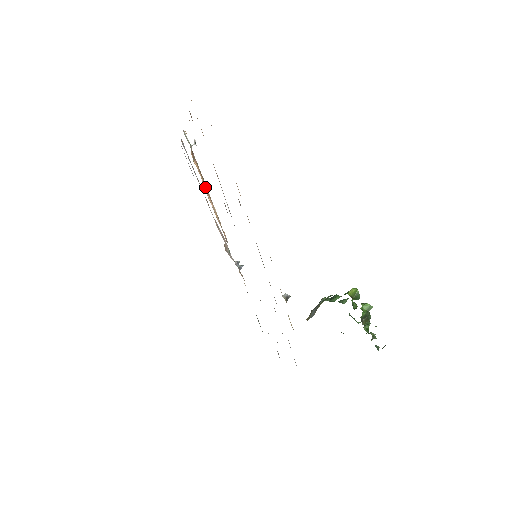
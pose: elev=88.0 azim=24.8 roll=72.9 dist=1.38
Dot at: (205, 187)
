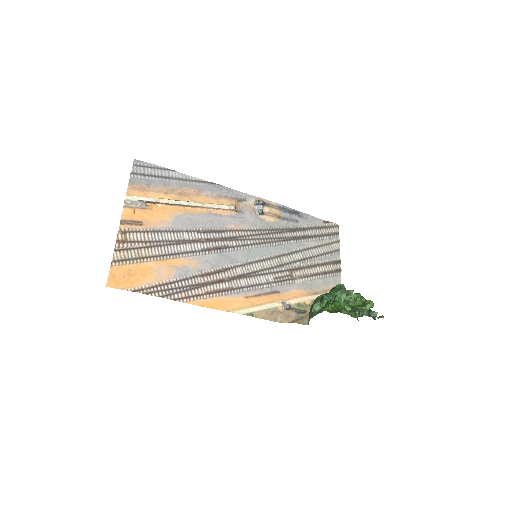
Dot at: (182, 206)
